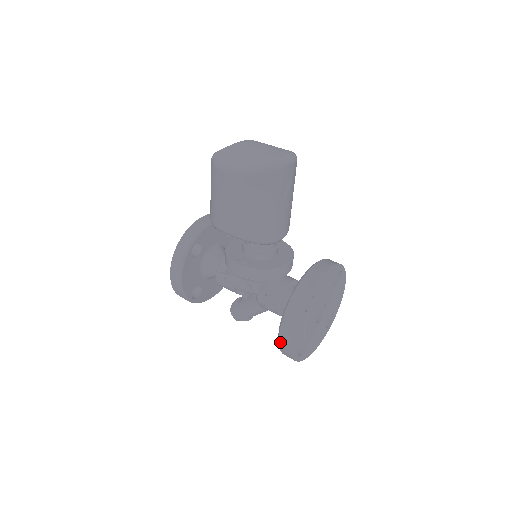
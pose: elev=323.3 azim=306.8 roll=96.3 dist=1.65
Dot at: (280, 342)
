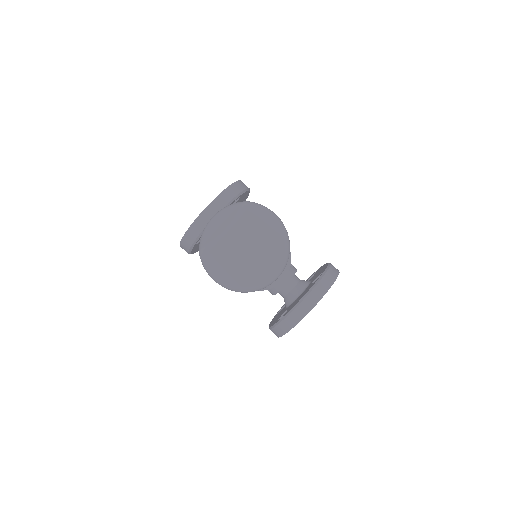
Dot at: occluded
